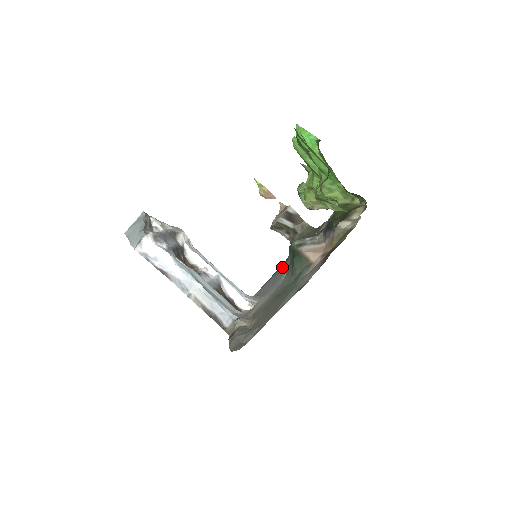
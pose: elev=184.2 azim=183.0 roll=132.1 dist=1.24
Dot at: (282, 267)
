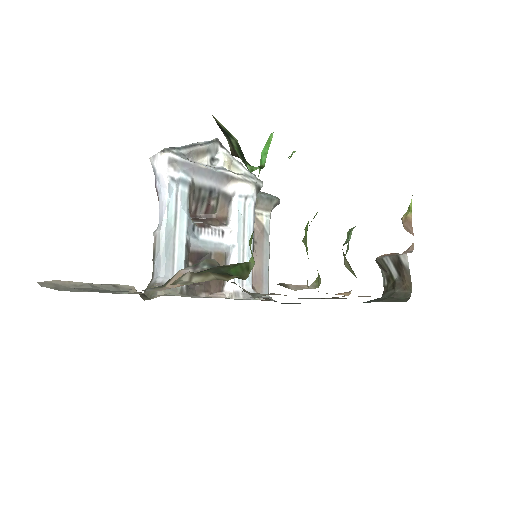
Dot at: occluded
